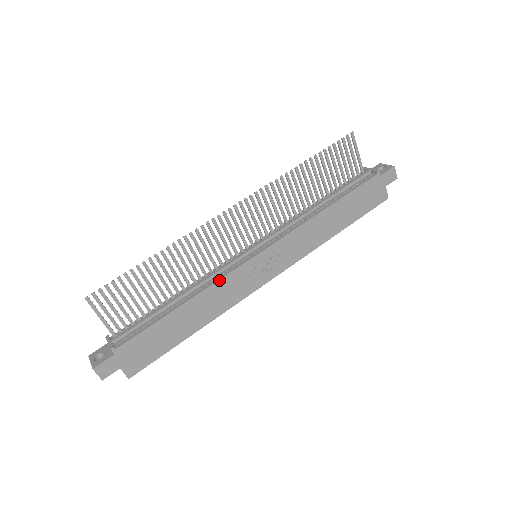
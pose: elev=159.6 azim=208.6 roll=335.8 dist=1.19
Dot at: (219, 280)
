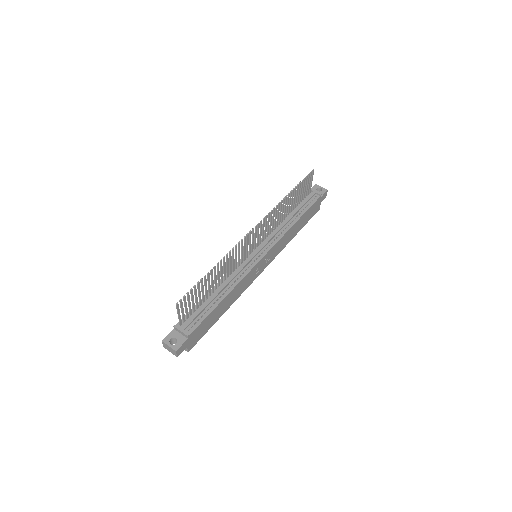
Dot at: (243, 278)
